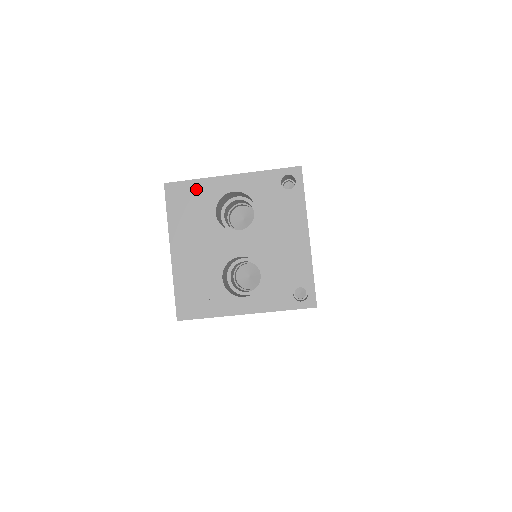
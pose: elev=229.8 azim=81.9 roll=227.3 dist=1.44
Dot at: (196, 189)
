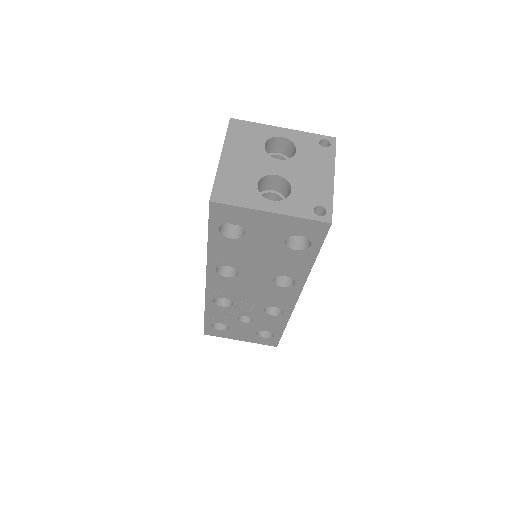
Dot at: (254, 128)
